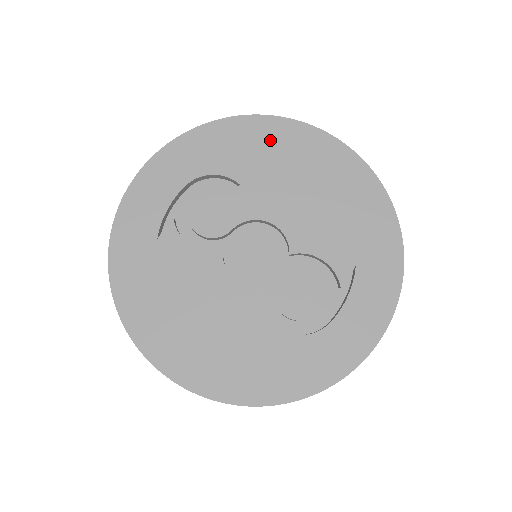
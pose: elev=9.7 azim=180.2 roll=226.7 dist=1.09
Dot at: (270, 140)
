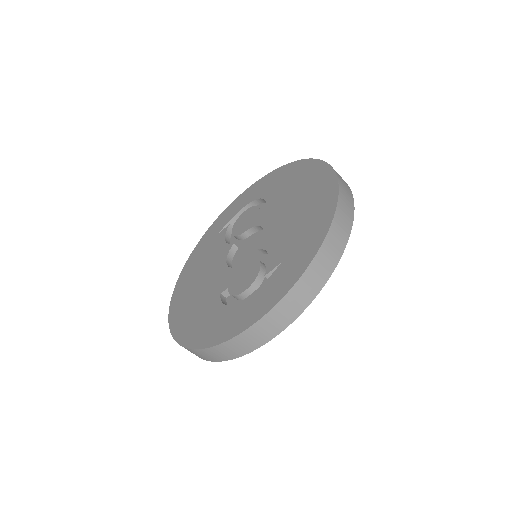
Dot at: (298, 174)
